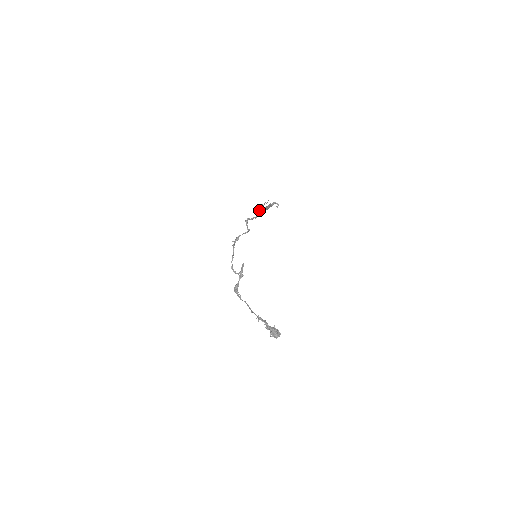
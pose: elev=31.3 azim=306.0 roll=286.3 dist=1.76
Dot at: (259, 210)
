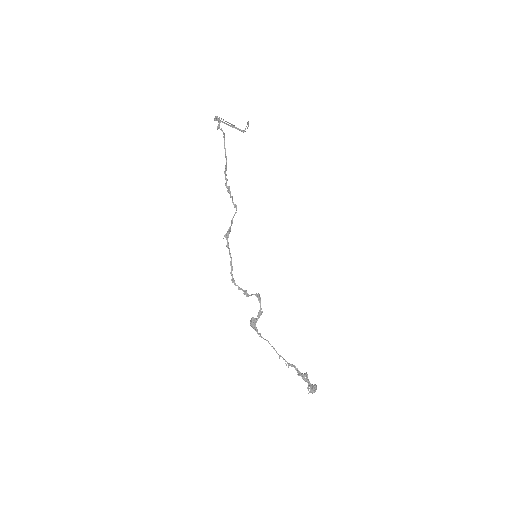
Dot at: occluded
